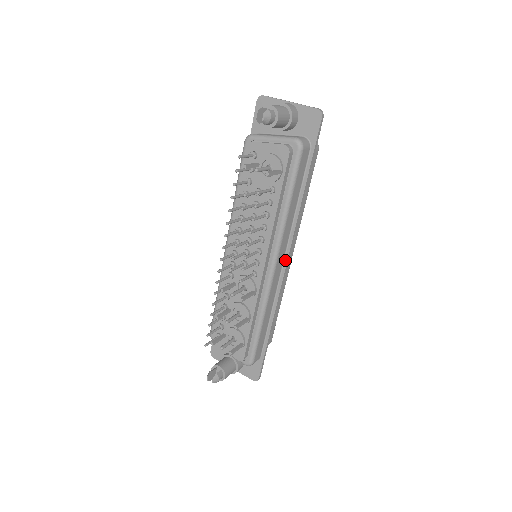
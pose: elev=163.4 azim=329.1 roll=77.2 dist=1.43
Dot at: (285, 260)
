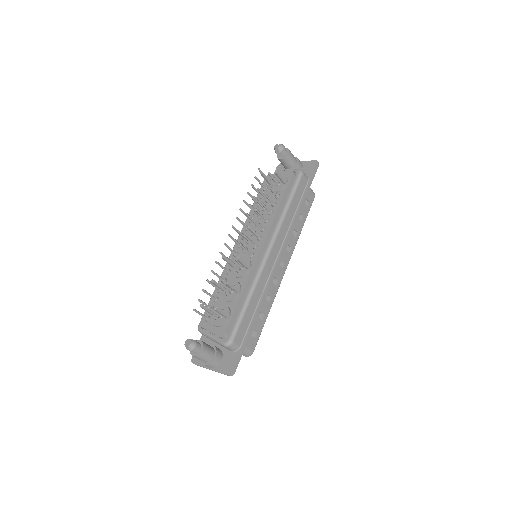
Dot at: (279, 255)
